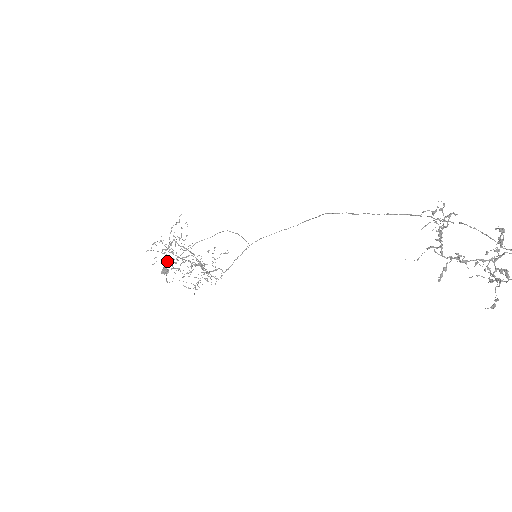
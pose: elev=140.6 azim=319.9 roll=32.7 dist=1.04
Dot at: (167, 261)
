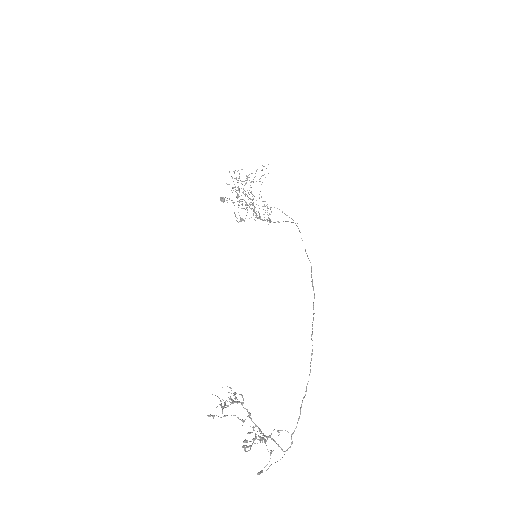
Dot at: occluded
